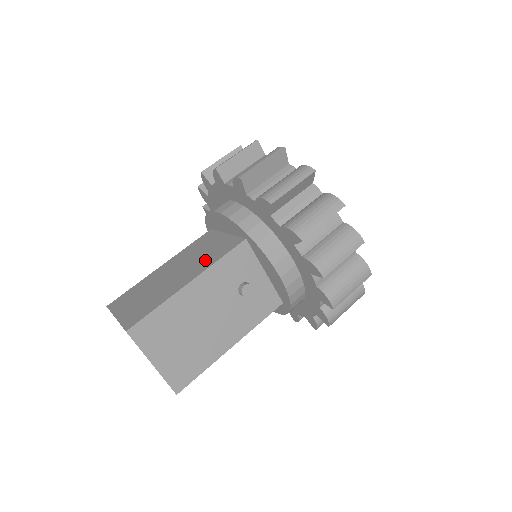
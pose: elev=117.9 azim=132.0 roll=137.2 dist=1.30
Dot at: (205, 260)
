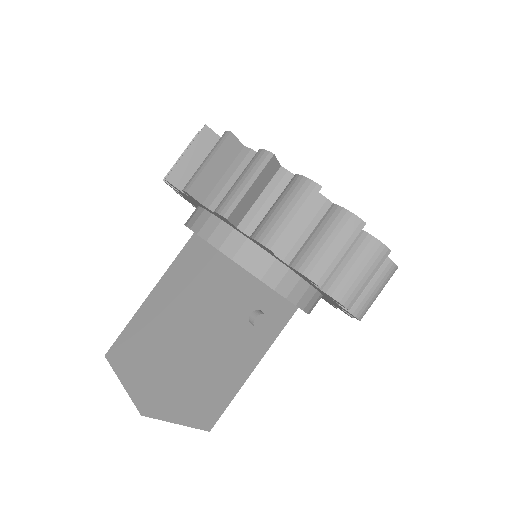
Dot at: (203, 301)
